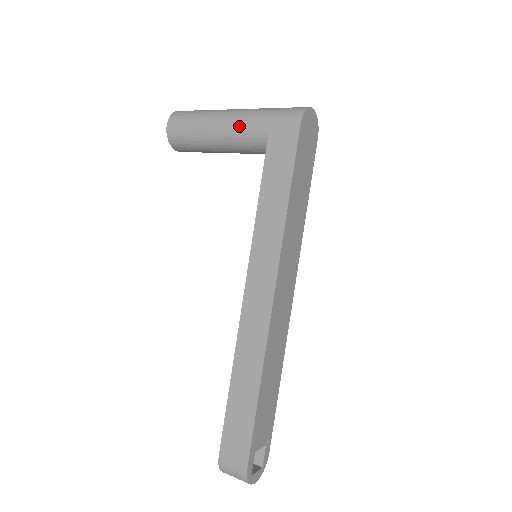
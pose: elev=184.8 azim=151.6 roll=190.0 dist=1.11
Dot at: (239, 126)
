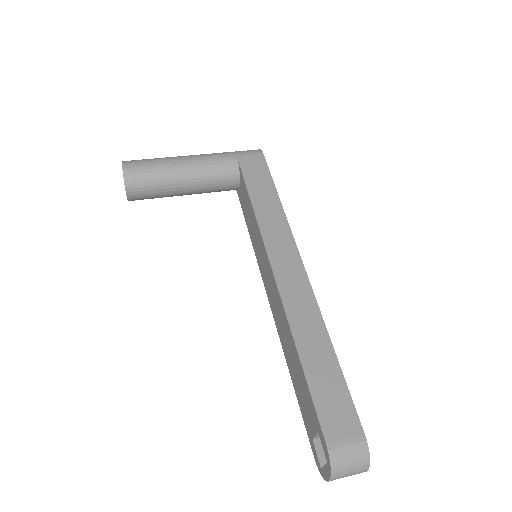
Dot at: (207, 160)
